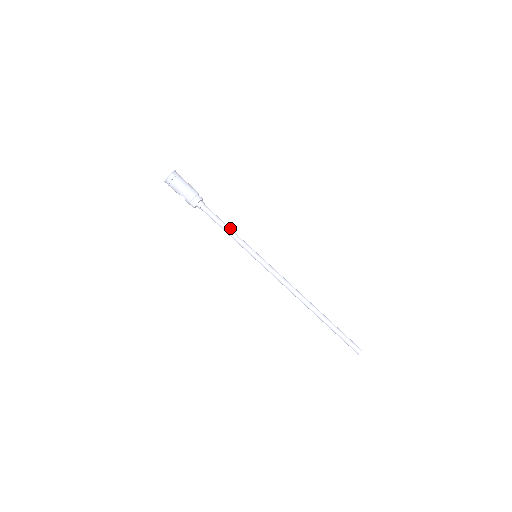
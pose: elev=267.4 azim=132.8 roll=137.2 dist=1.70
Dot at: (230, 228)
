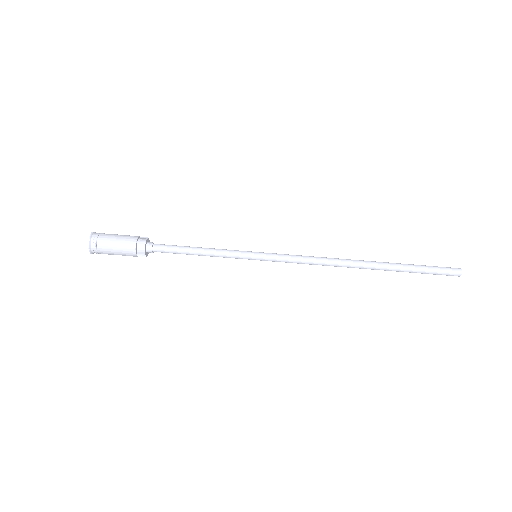
Dot at: (202, 248)
